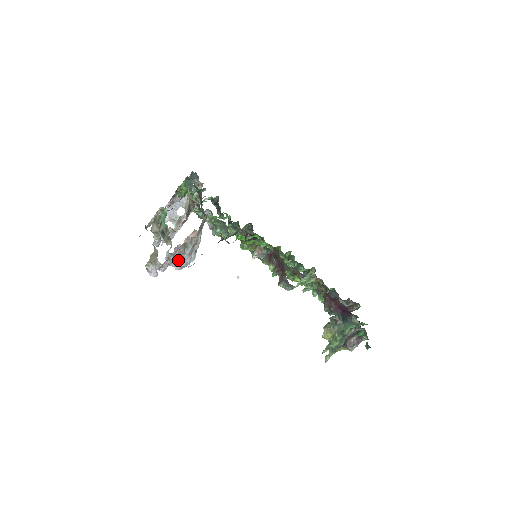
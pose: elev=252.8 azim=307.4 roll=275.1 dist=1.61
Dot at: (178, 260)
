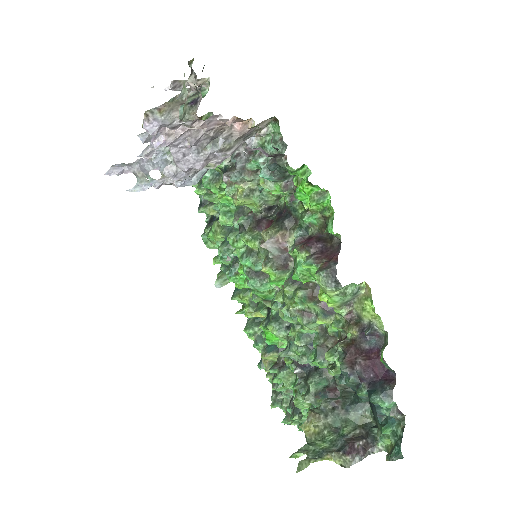
Dot at: (187, 152)
